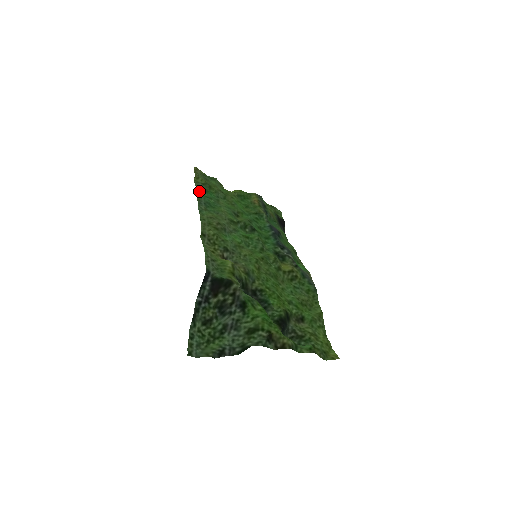
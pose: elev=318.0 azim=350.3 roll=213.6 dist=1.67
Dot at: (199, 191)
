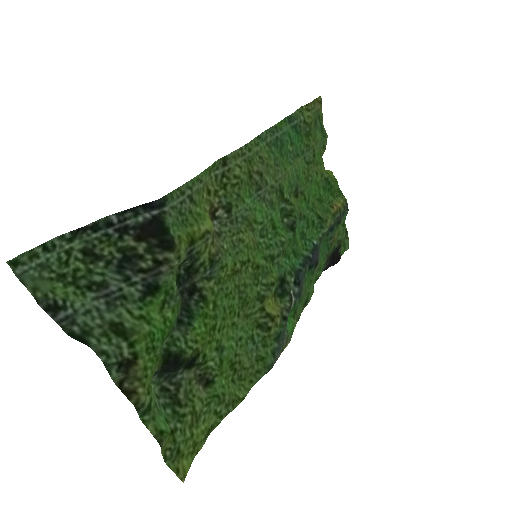
Dot at: (290, 121)
